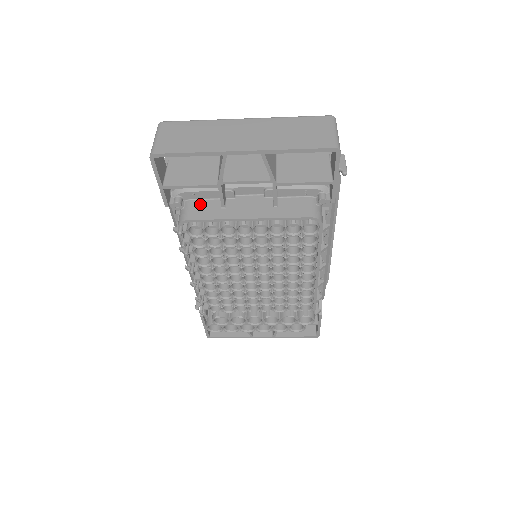
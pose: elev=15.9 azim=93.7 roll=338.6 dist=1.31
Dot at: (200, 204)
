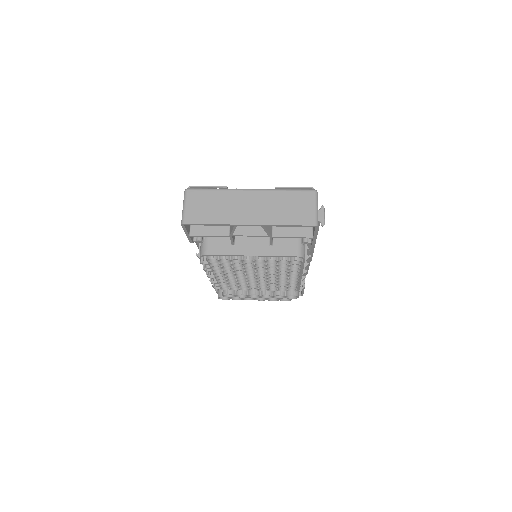
Dot at: (216, 240)
